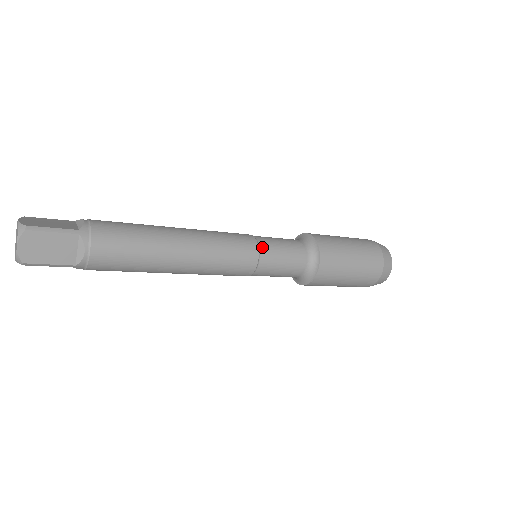
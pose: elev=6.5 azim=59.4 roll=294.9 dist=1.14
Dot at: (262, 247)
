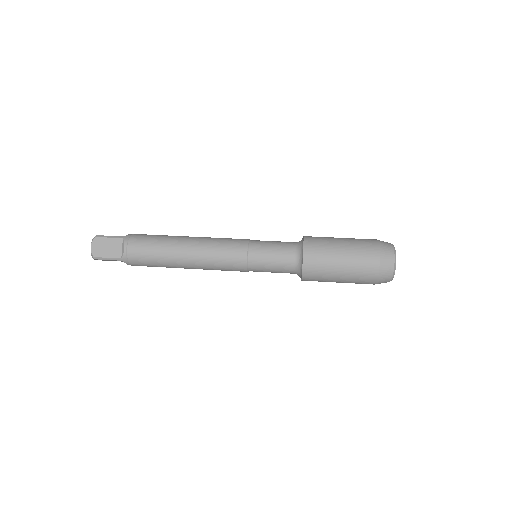
Dot at: (252, 244)
